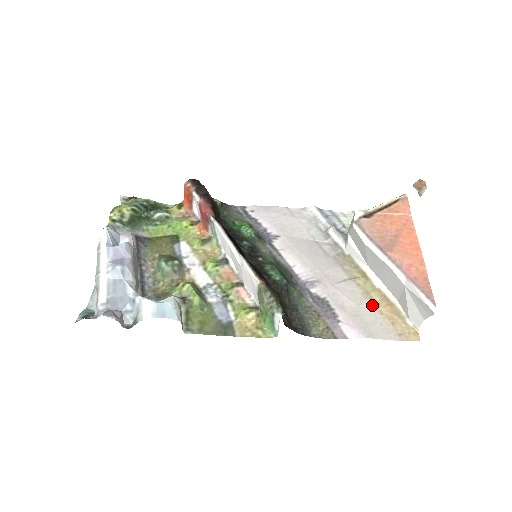
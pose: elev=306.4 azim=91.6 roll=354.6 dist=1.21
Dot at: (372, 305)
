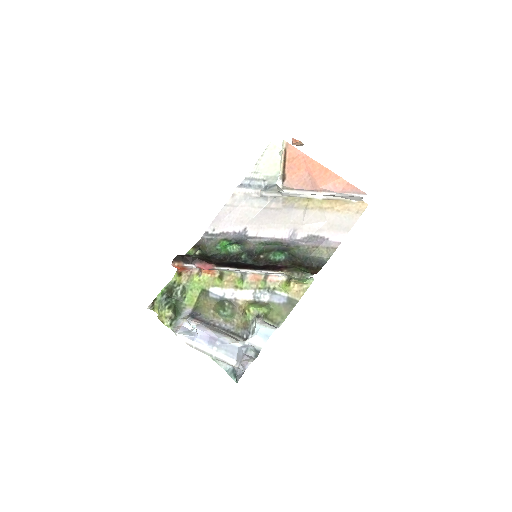
Dot at: (330, 212)
